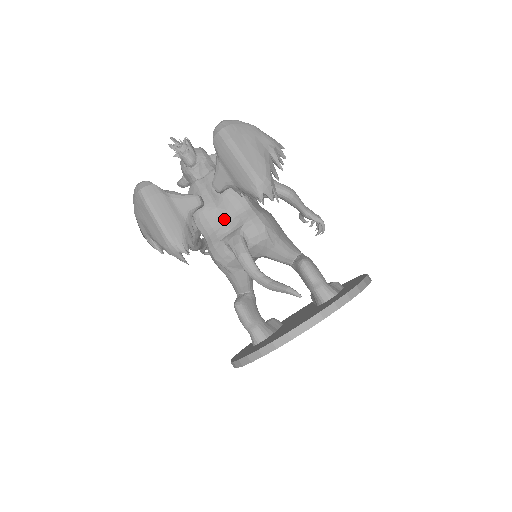
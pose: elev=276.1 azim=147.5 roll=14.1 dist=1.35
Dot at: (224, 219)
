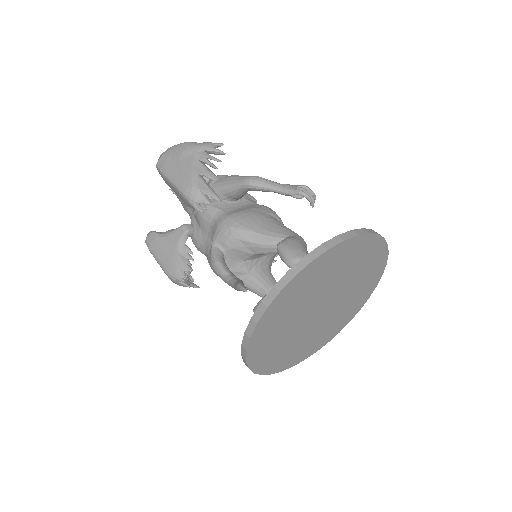
Dot at: (207, 236)
